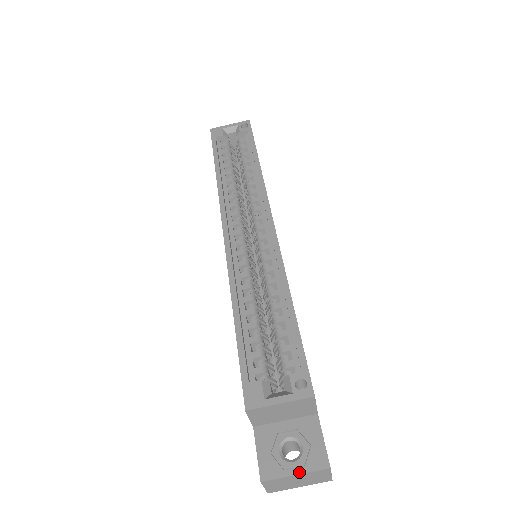
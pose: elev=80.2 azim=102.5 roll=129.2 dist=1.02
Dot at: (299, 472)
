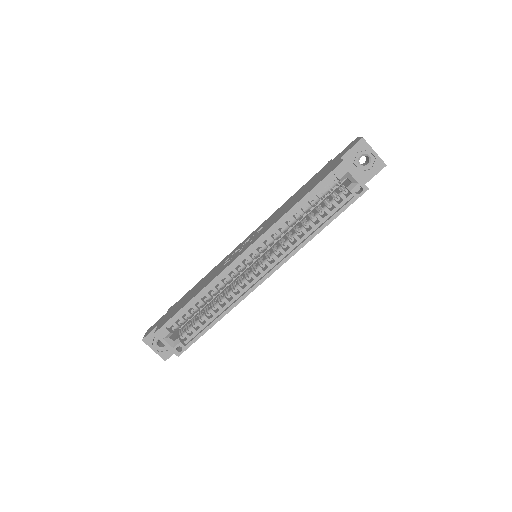
Dot at: (155, 352)
